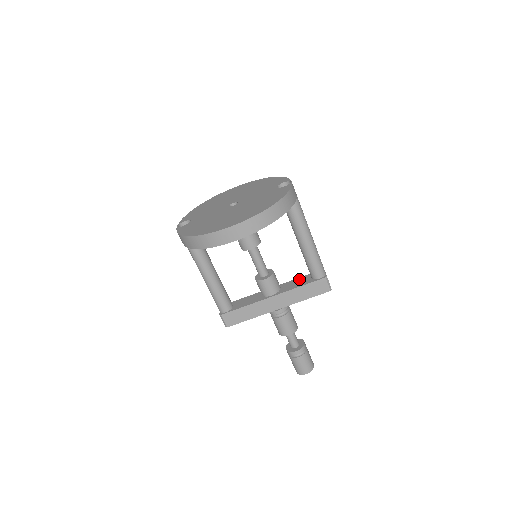
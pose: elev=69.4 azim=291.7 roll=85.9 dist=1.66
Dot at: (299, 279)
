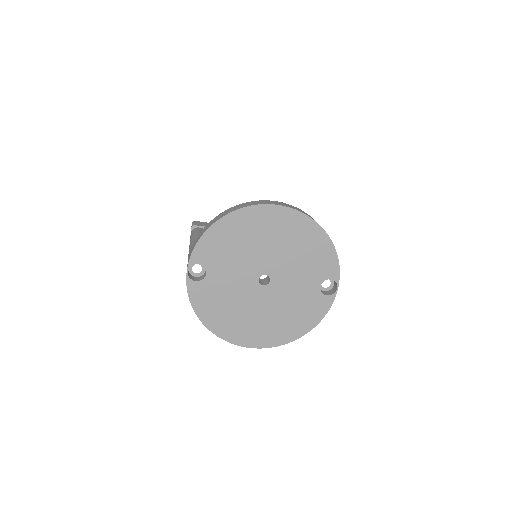
Dot at: occluded
